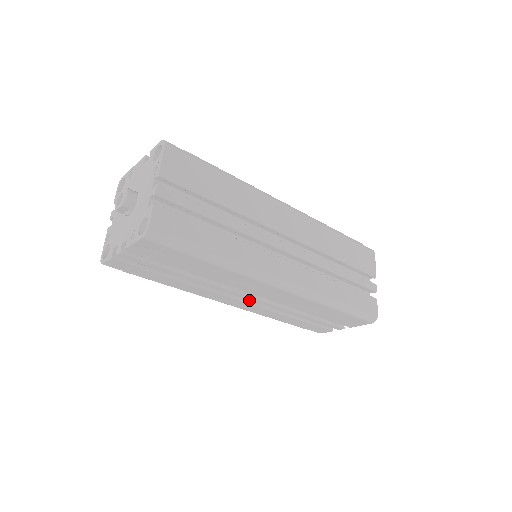
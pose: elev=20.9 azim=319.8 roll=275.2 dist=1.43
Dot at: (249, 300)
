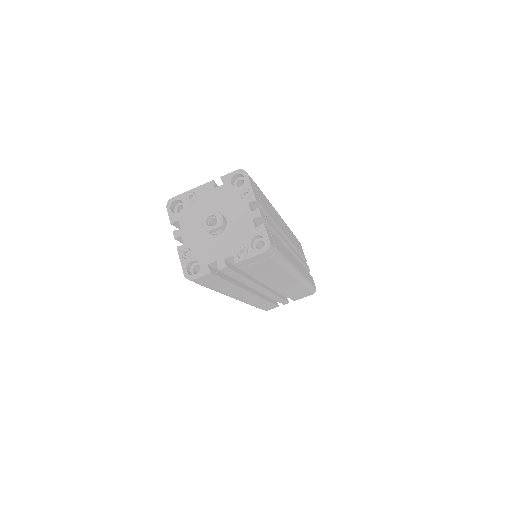
Dot at: (260, 292)
